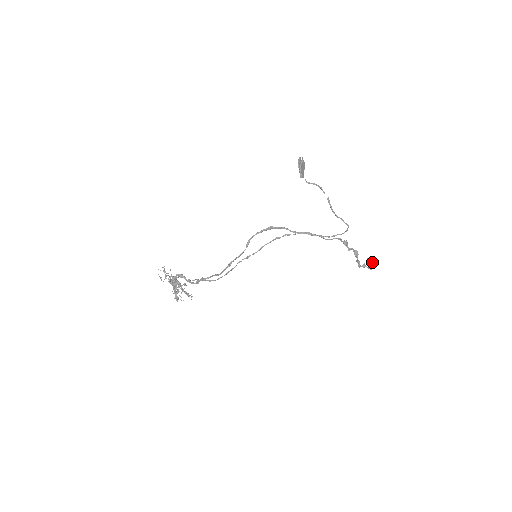
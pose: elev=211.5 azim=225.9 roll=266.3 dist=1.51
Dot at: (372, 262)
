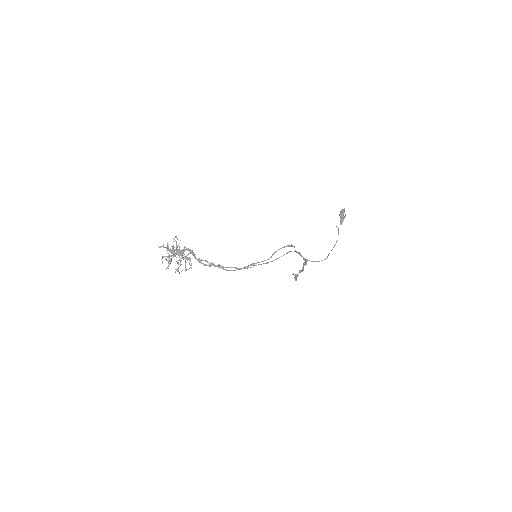
Dot at: occluded
